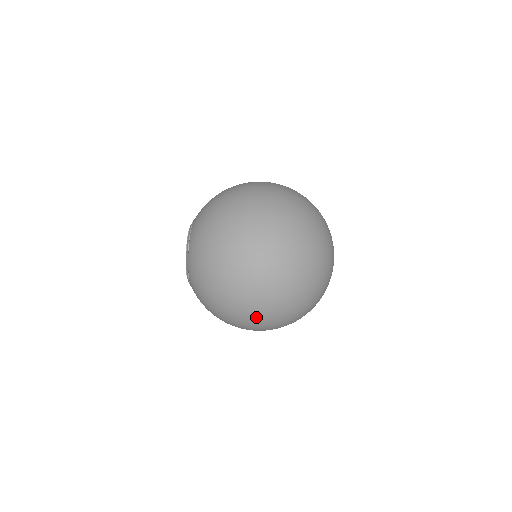
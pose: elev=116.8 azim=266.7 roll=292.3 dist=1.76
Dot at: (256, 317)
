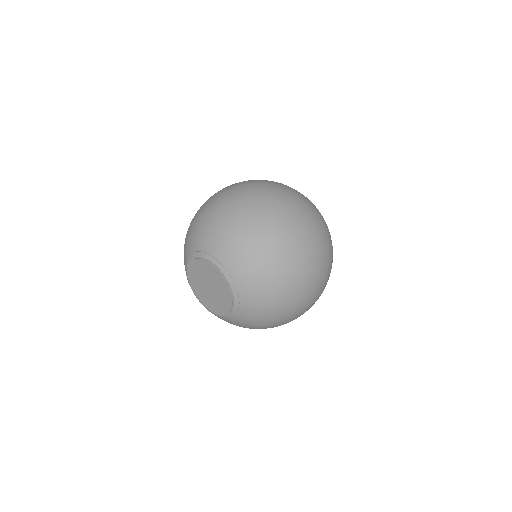
Dot at: (320, 283)
